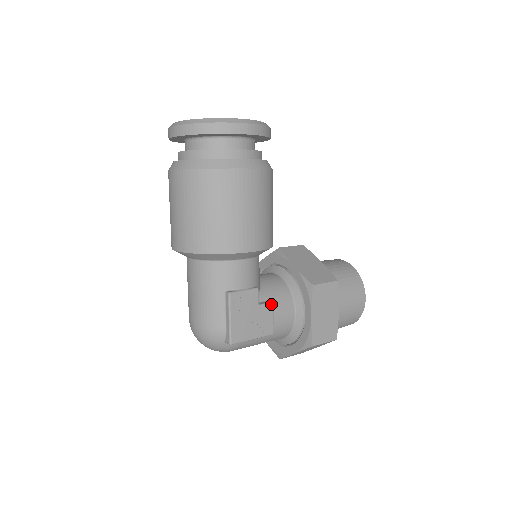
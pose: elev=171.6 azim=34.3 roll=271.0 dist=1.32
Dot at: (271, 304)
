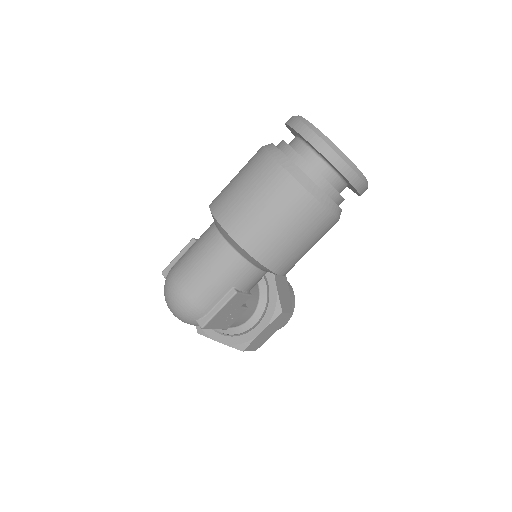
Dot at: (246, 309)
